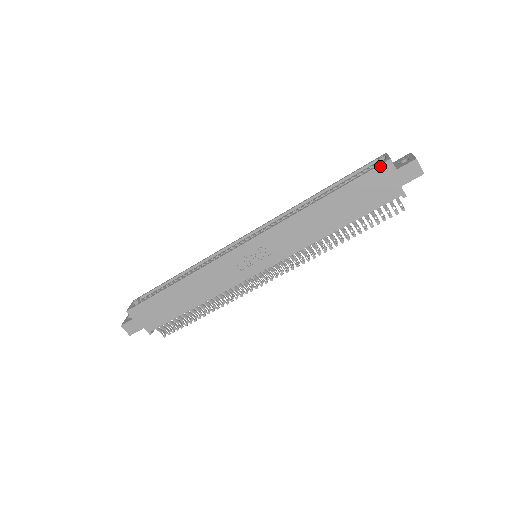
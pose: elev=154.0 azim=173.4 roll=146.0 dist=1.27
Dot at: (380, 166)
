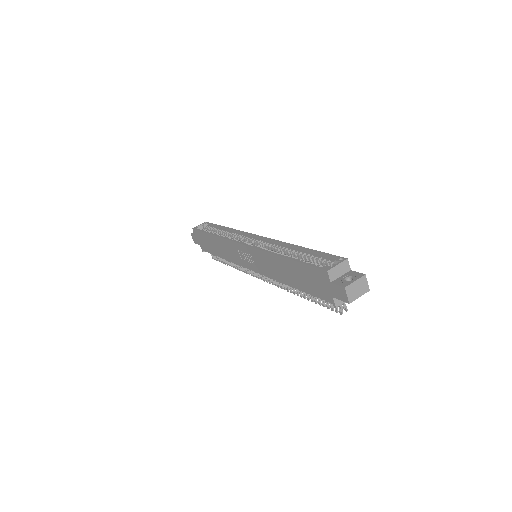
Dot at: (320, 269)
